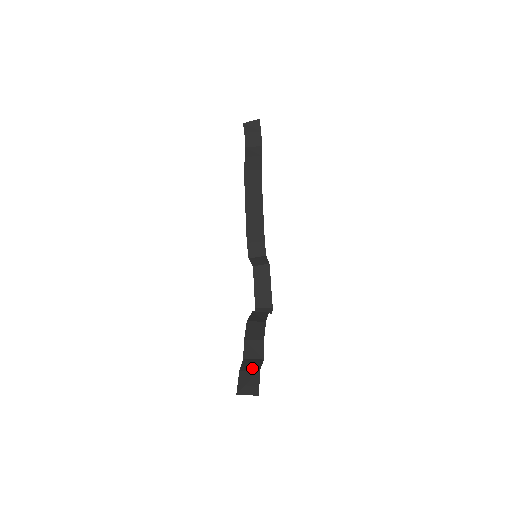
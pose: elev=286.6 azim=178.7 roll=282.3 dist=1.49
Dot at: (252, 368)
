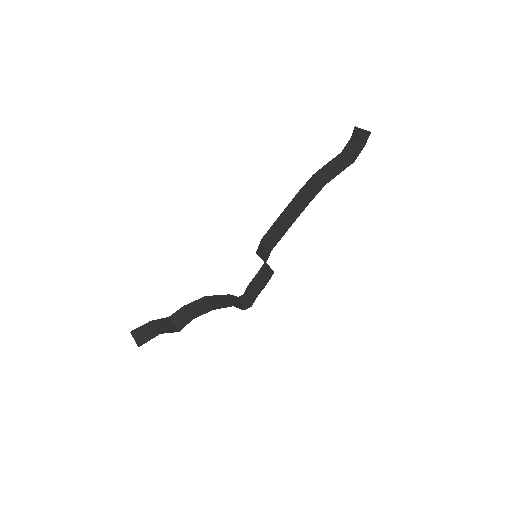
Dot at: (158, 328)
